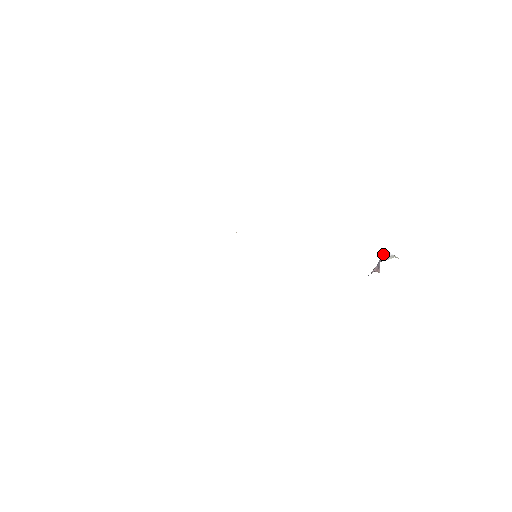
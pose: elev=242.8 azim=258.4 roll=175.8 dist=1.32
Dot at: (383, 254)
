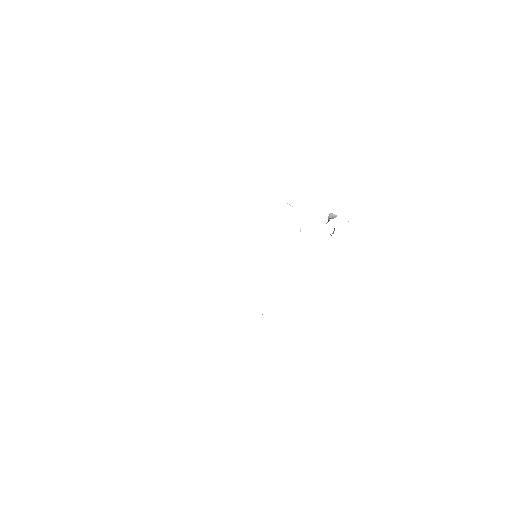
Dot at: occluded
